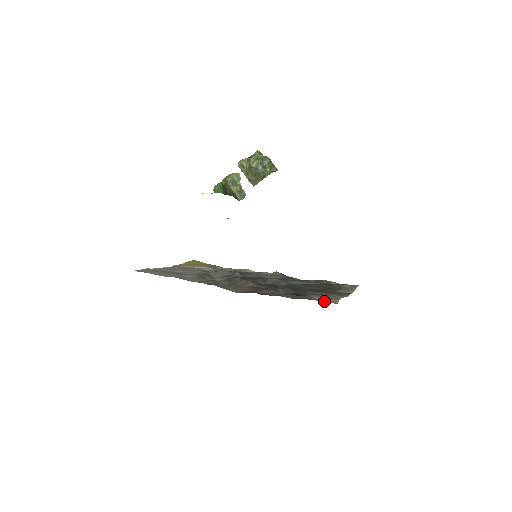
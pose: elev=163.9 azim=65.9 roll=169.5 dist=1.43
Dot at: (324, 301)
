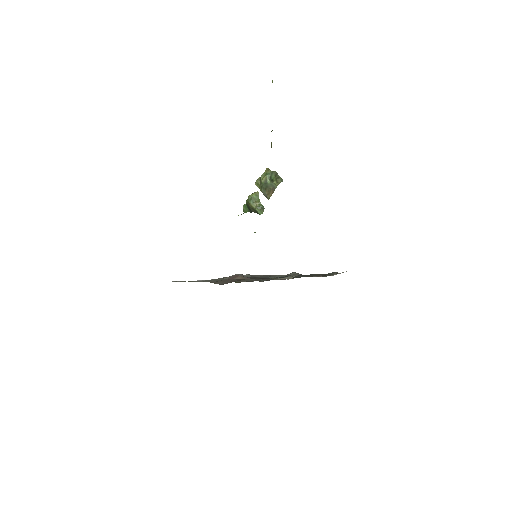
Dot at: occluded
